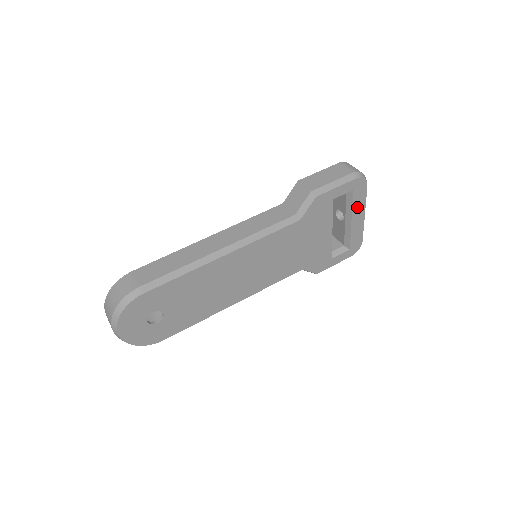
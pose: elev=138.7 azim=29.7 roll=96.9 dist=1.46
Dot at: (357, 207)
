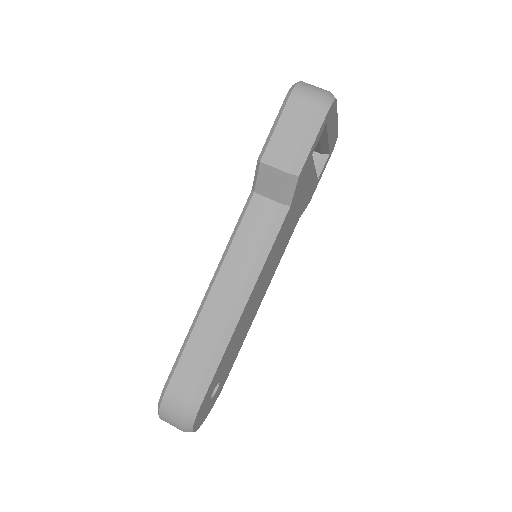
Dot at: (331, 125)
